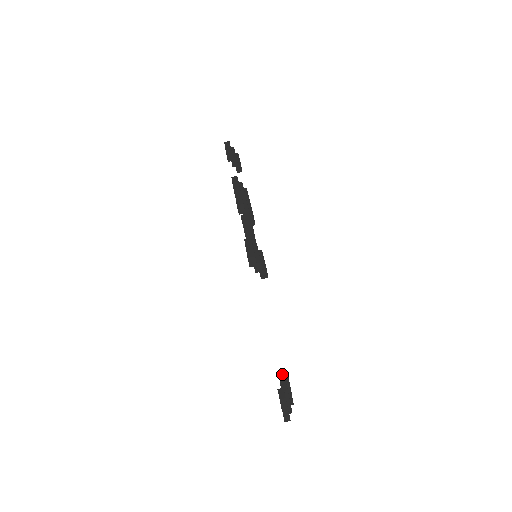
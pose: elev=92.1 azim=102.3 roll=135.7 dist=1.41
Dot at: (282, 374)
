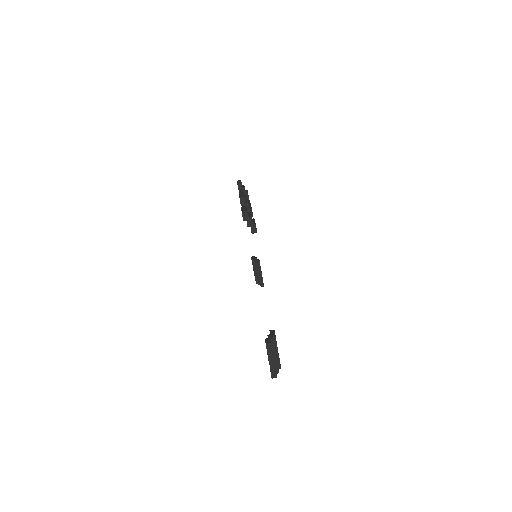
Dot at: (270, 331)
